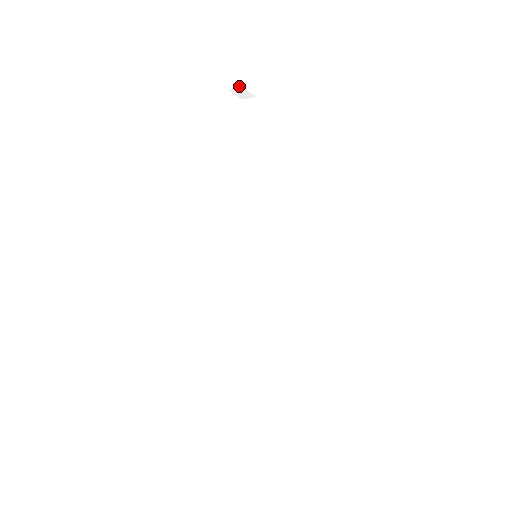
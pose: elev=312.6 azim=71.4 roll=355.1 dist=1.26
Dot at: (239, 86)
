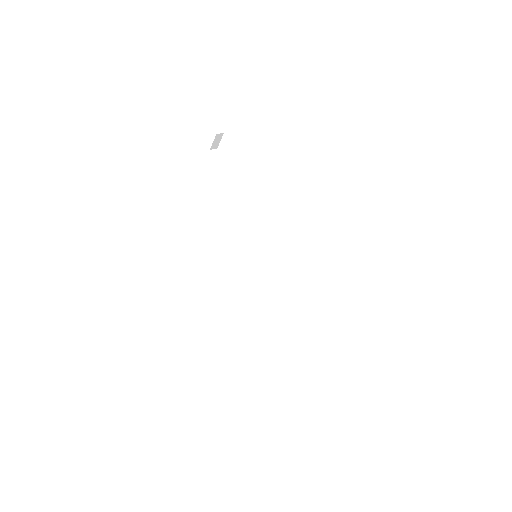
Dot at: (217, 152)
